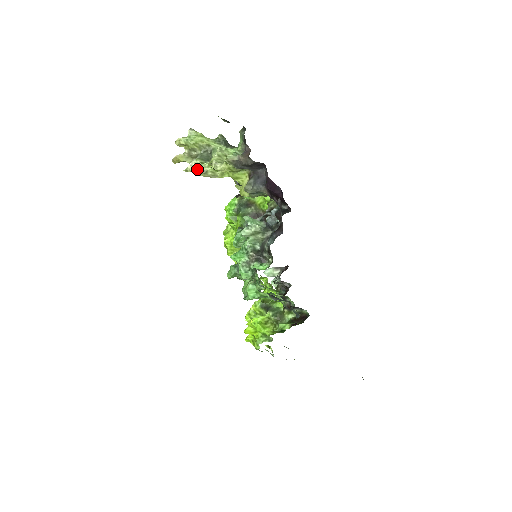
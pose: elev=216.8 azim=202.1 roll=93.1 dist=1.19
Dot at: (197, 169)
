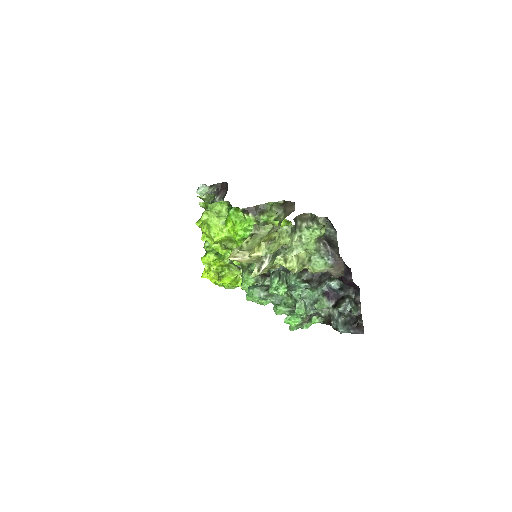
Dot at: (266, 270)
